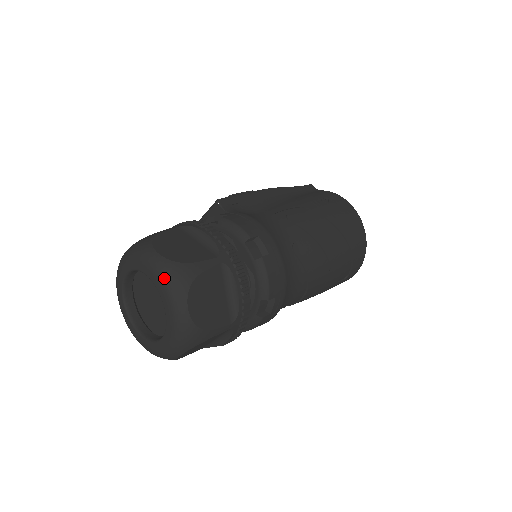
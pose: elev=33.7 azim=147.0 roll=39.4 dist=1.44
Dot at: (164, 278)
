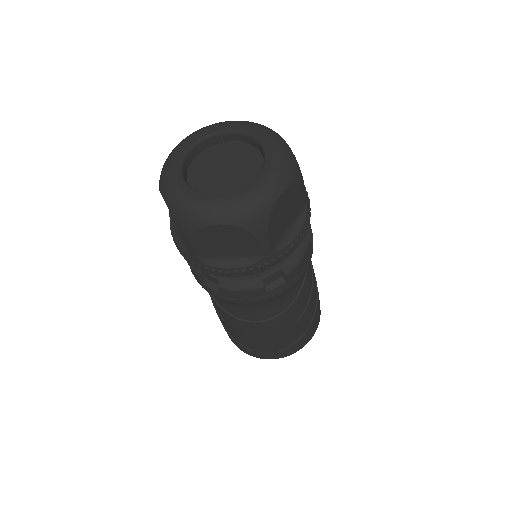
Dot at: (284, 155)
